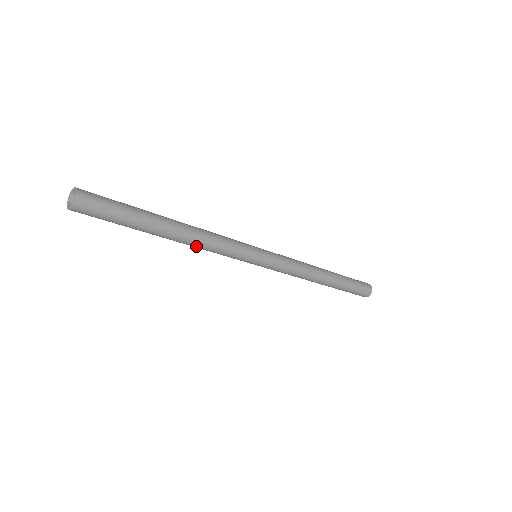
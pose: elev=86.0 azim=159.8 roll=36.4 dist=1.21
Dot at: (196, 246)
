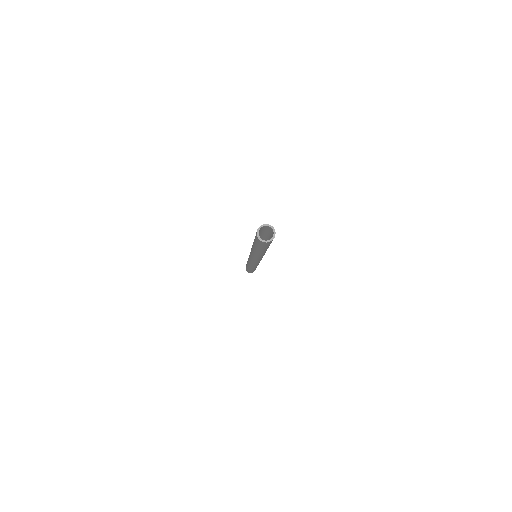
Dot at: (257, 256)
